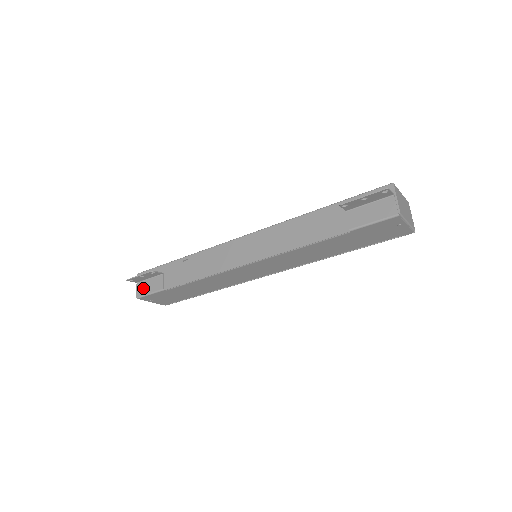
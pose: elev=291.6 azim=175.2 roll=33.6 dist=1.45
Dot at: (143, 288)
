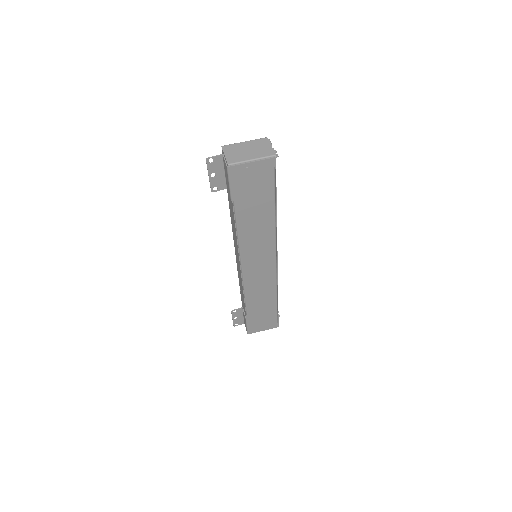
Dot at: (245, 325)
